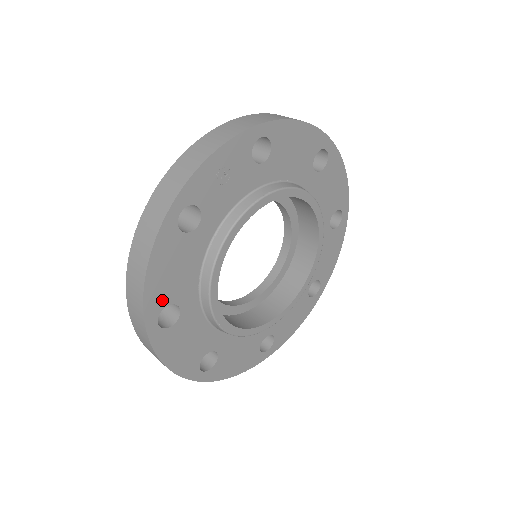
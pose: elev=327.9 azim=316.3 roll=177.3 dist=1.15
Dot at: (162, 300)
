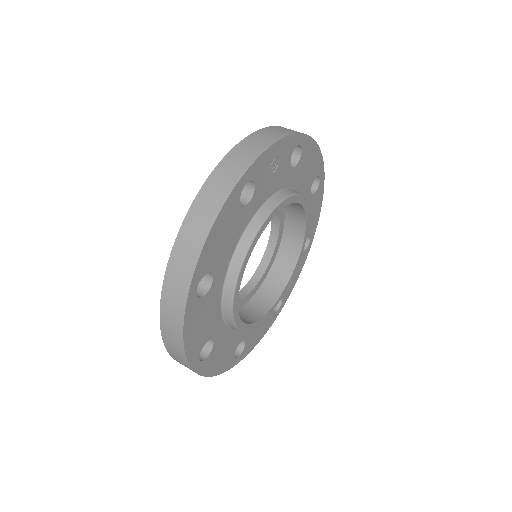
Dot at: (207, 265)
